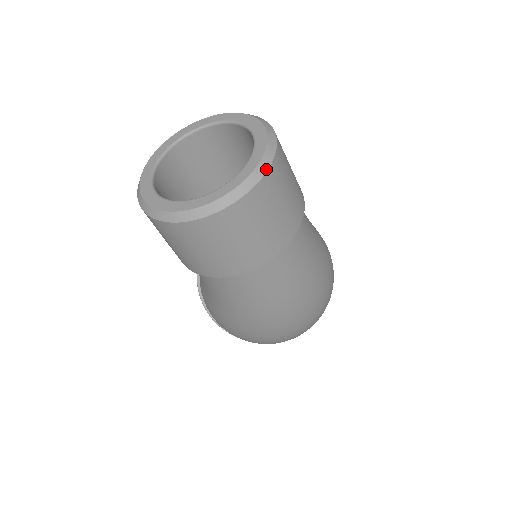
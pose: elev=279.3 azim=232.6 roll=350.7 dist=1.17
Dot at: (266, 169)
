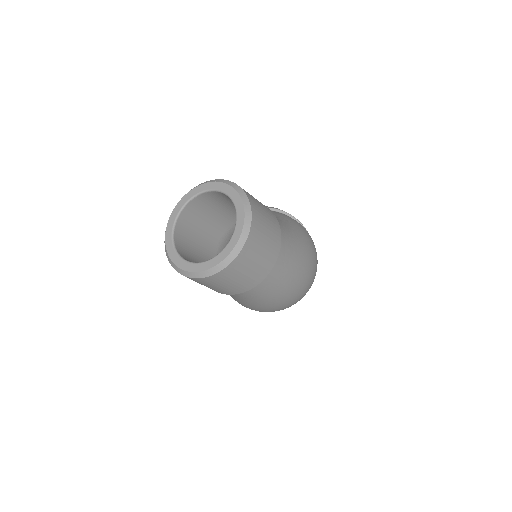
Dot at: (248, 231)
